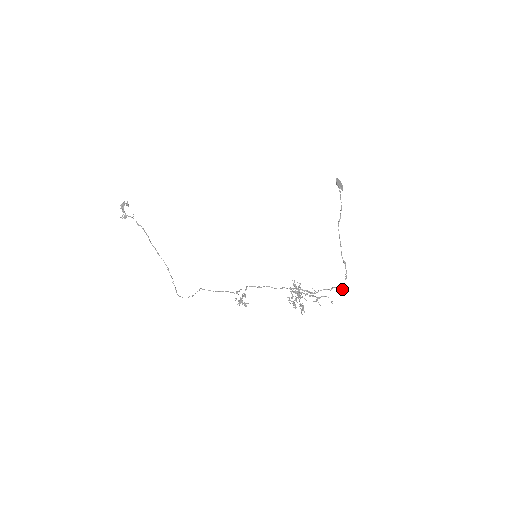
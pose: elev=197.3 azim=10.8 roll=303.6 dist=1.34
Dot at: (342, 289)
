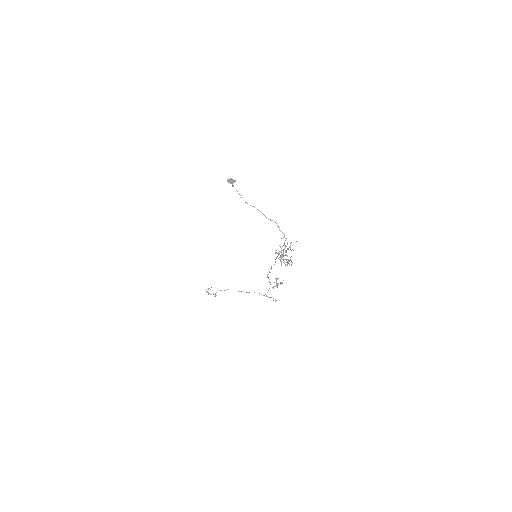
Dot at: (284, 236)
